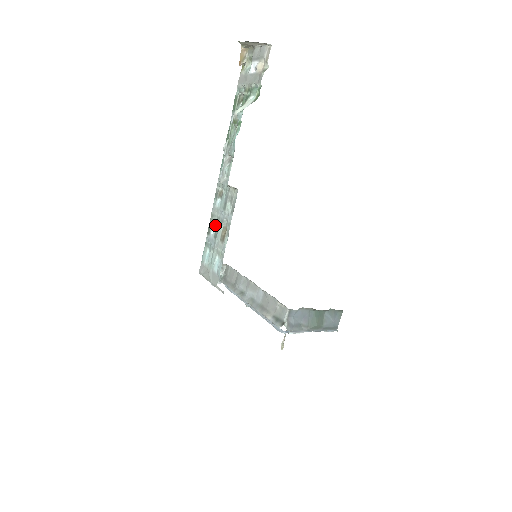
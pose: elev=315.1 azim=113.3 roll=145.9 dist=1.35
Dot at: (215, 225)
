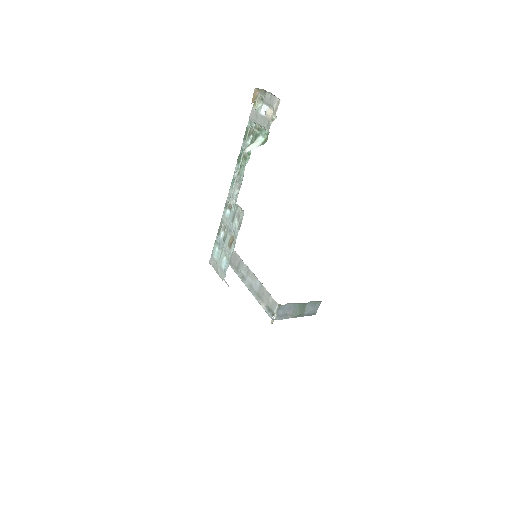
Dot at: (224, 230)
